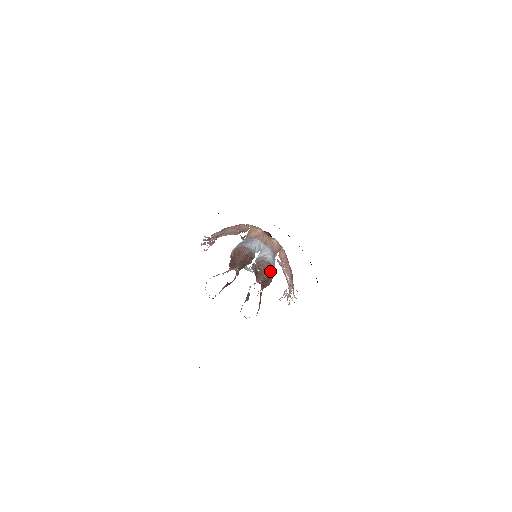
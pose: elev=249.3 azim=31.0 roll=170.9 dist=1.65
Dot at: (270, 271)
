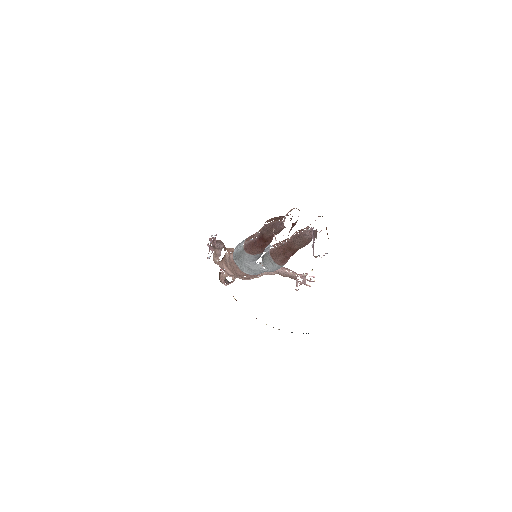
Dot at: occluded
